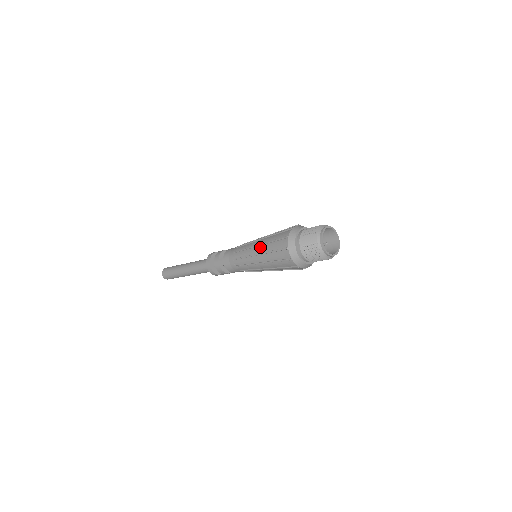
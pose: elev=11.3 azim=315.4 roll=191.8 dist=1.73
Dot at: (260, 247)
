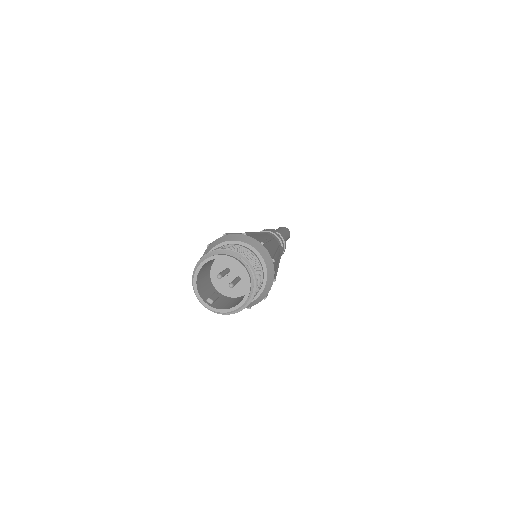
Dot at: occluded
